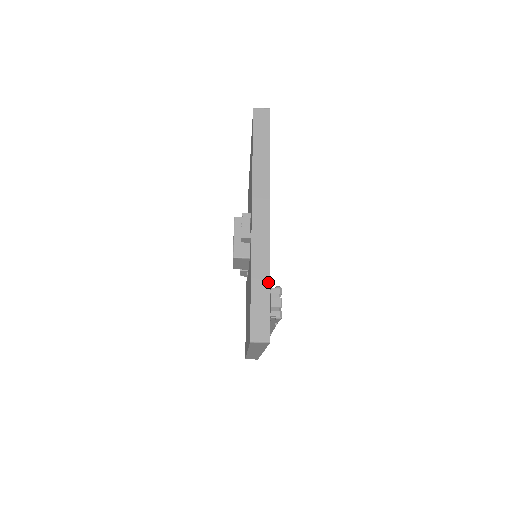
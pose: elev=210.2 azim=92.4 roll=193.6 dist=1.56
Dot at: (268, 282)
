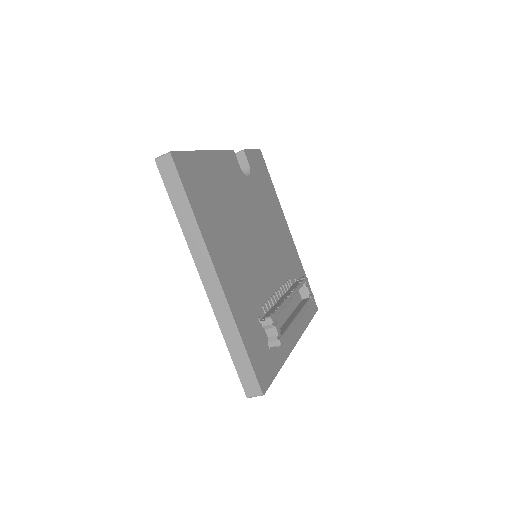
Dot at: (241, 343)
